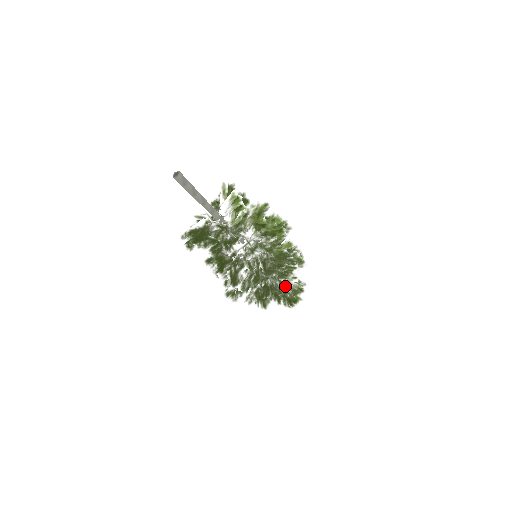
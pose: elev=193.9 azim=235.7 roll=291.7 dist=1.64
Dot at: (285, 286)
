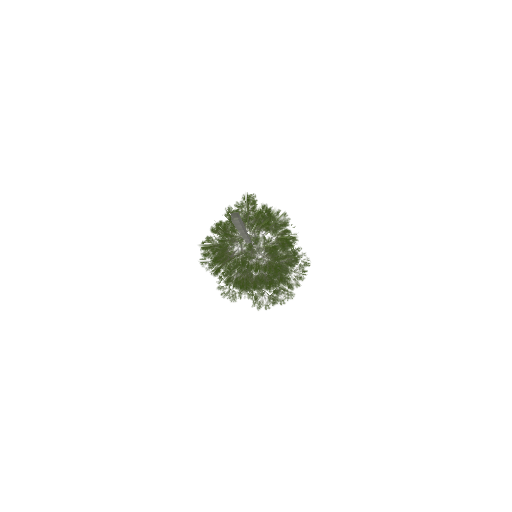
Dot at: occluded
